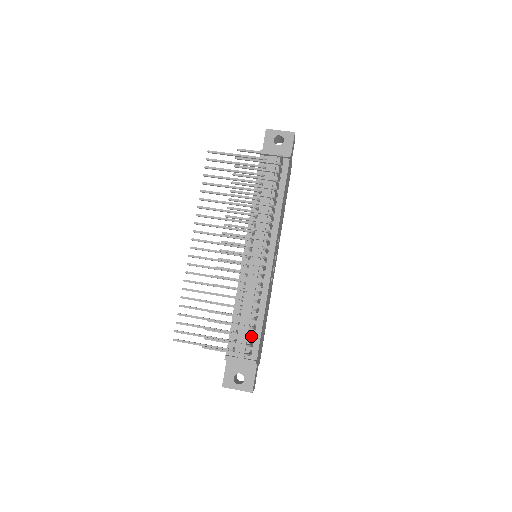
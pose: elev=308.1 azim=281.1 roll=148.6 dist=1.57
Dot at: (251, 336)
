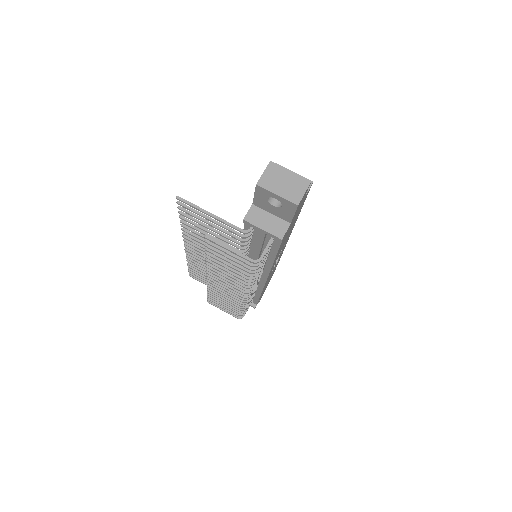
Dot at: (243, 314)
